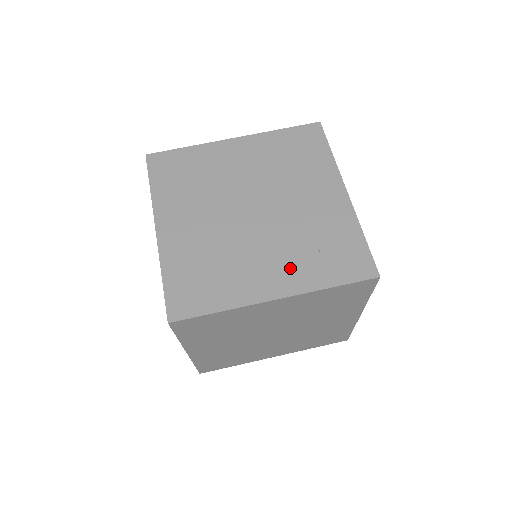
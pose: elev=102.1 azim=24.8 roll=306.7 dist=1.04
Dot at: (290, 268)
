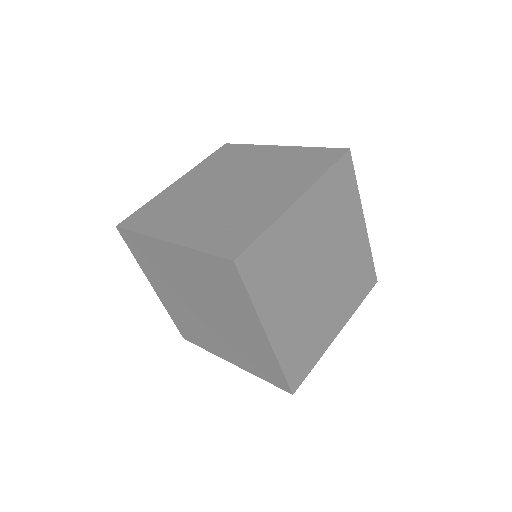
Dot at: (197, 228)
